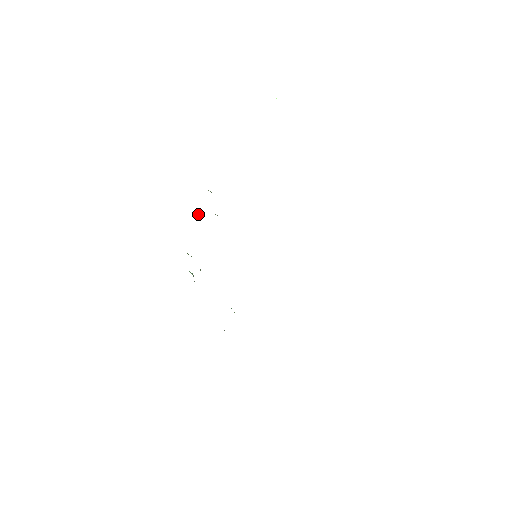
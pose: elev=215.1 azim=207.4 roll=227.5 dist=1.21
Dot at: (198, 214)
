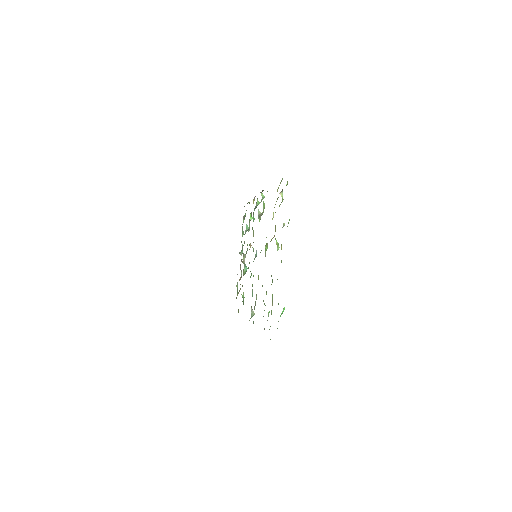
Dot at: (258, 201)
